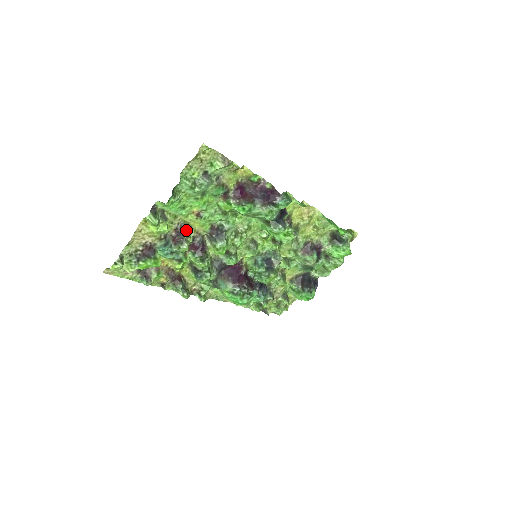
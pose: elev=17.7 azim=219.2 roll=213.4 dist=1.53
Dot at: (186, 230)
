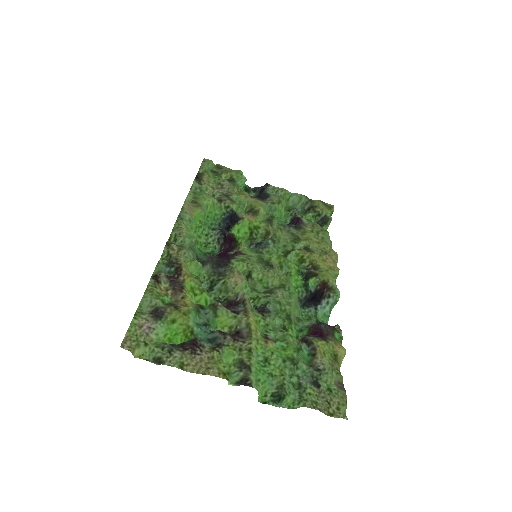
Dot at: (242, 332)
